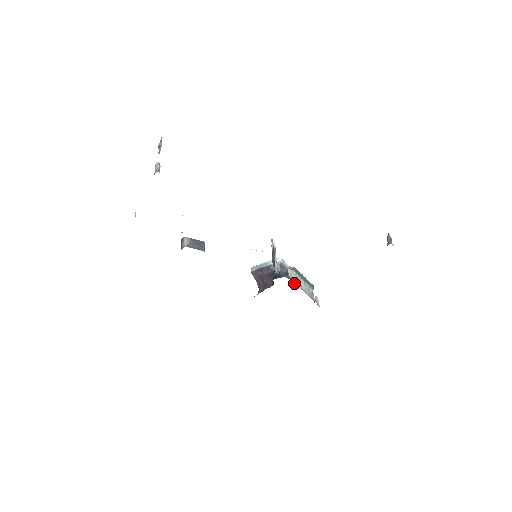
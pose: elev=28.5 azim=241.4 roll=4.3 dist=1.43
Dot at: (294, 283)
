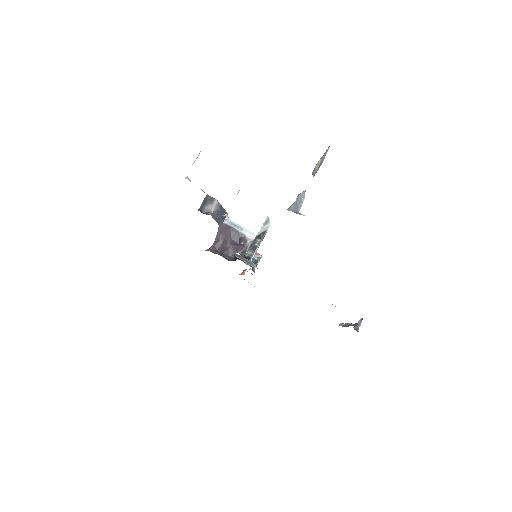
Dot at: occluded
